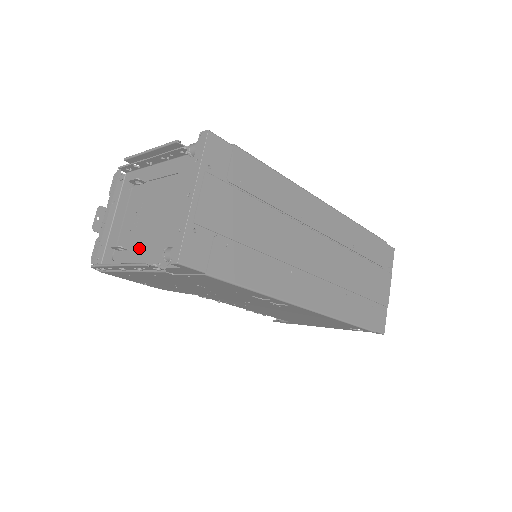
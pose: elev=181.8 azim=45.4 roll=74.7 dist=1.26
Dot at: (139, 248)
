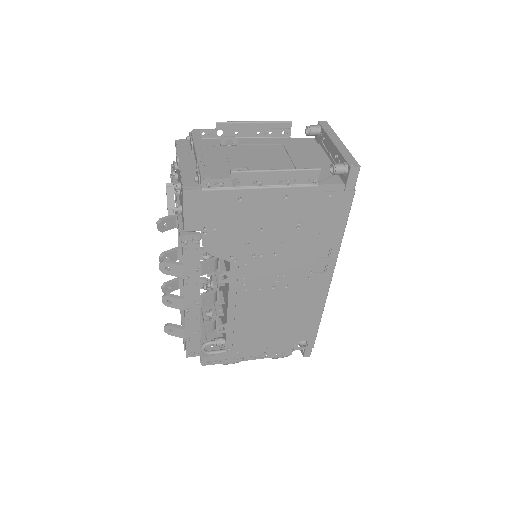
Dot at: occluded
